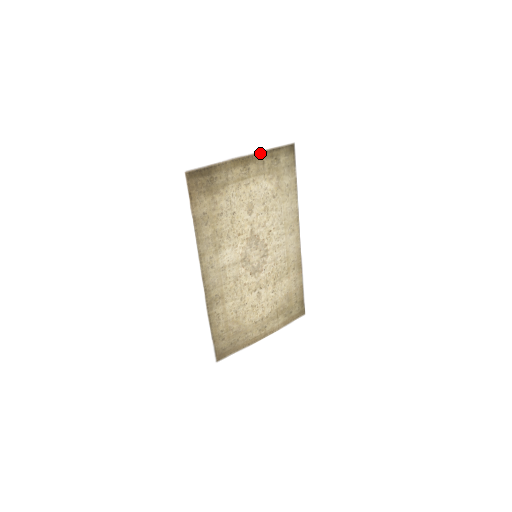
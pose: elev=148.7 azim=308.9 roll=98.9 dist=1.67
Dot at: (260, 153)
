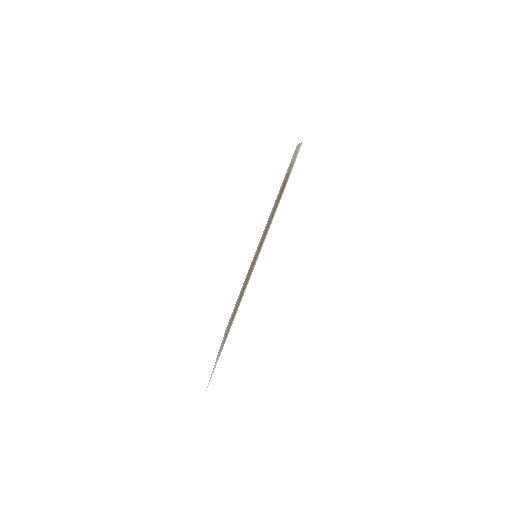
Dot at: occluded
